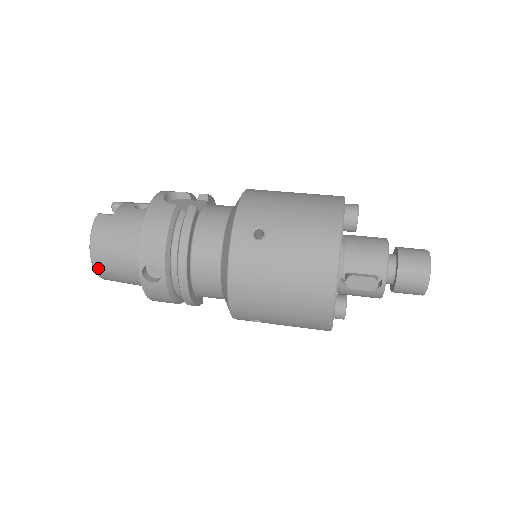
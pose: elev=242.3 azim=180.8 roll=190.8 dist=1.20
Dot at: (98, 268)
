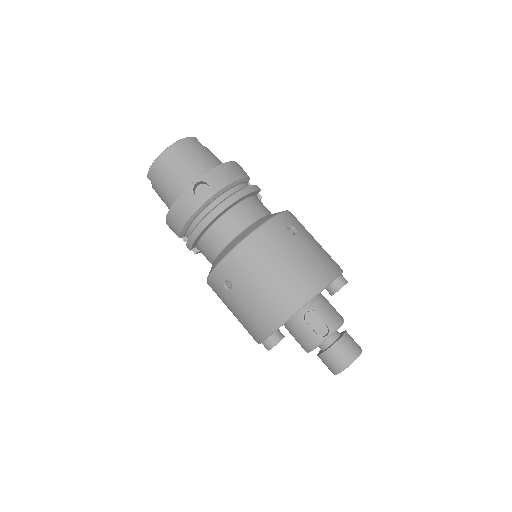
Dot at: (162, 159)
